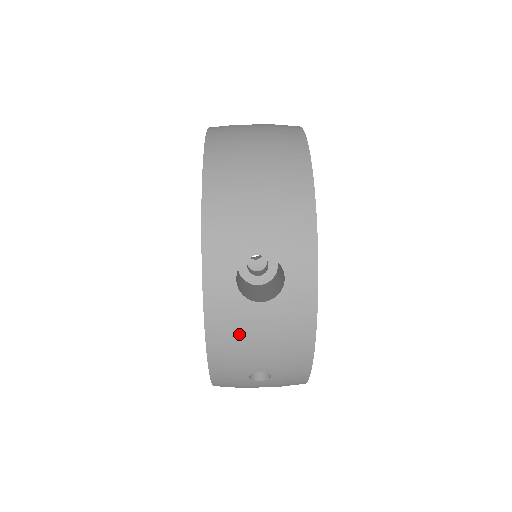
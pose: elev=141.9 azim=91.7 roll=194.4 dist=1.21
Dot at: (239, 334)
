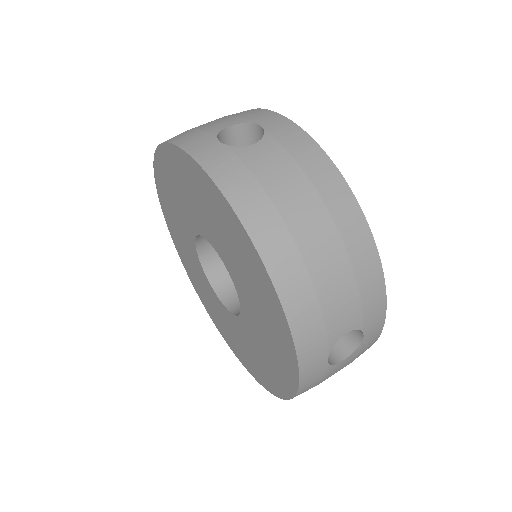
Dot at: occluded
